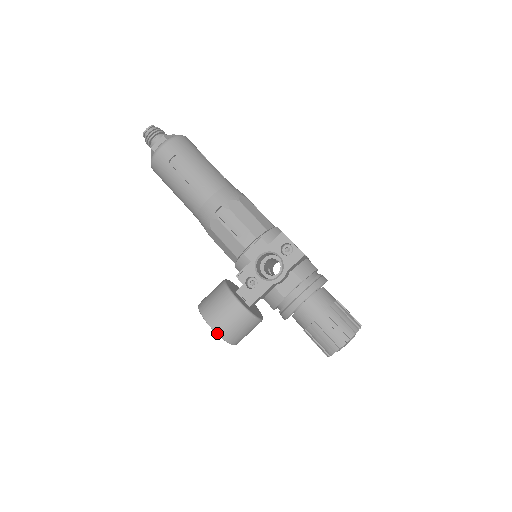
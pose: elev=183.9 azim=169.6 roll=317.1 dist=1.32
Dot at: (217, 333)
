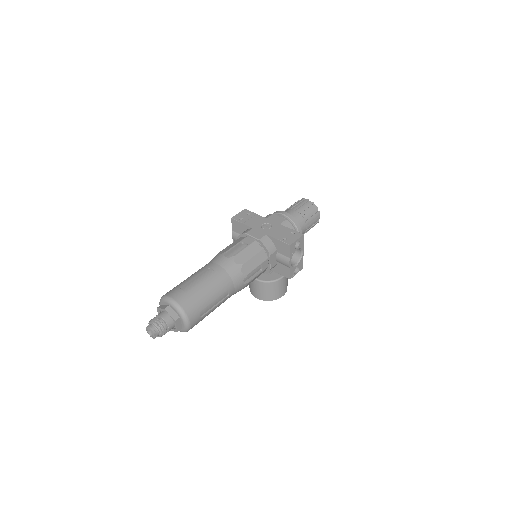
Dot at: occluded
